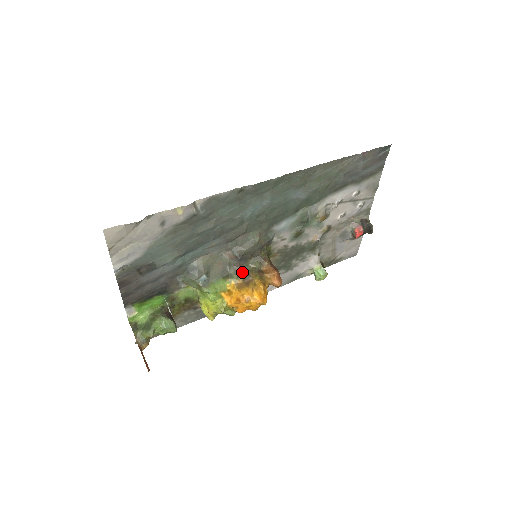
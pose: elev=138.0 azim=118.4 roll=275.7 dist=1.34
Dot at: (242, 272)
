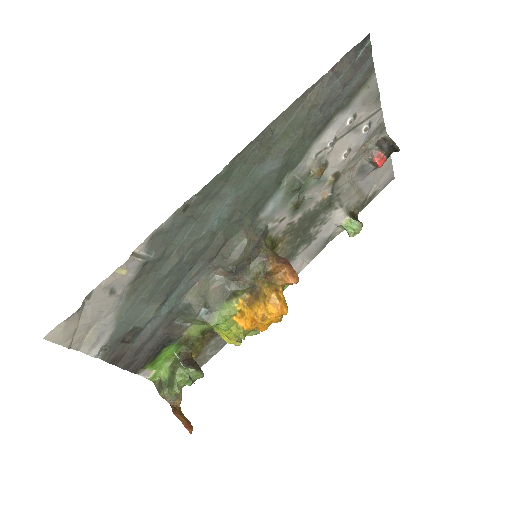
Dot at: (245, 285)
